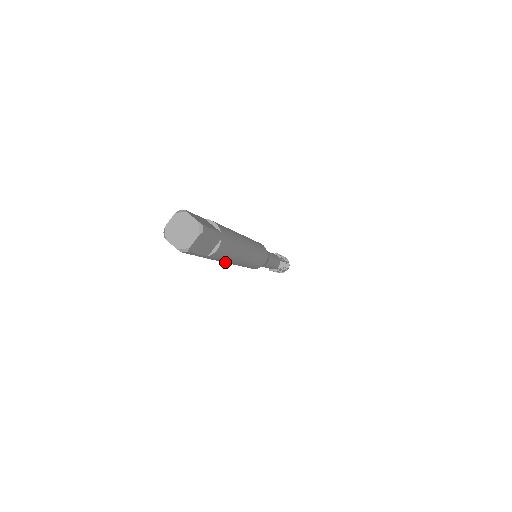
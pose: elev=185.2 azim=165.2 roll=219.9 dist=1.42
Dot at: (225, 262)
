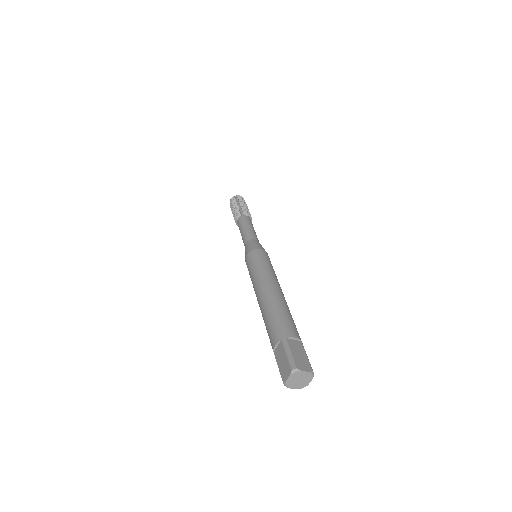
Dot at: occluded
